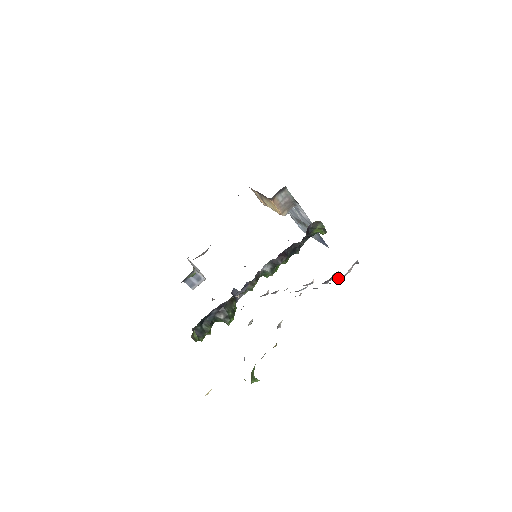
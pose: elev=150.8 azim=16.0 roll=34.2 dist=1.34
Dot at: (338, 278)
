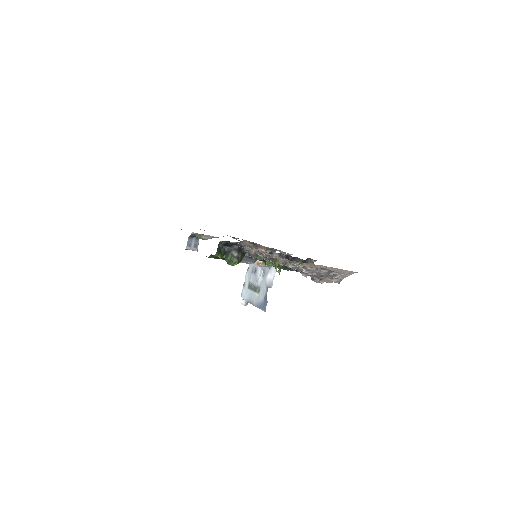
Dot at: (333, 276)
